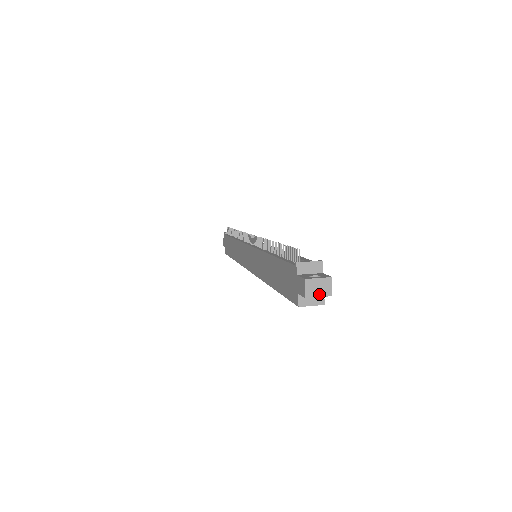
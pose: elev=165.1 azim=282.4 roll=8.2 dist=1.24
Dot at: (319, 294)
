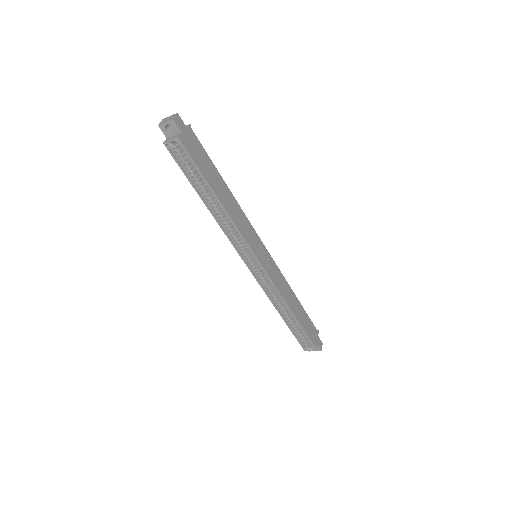
Dot at: (166, 121)
